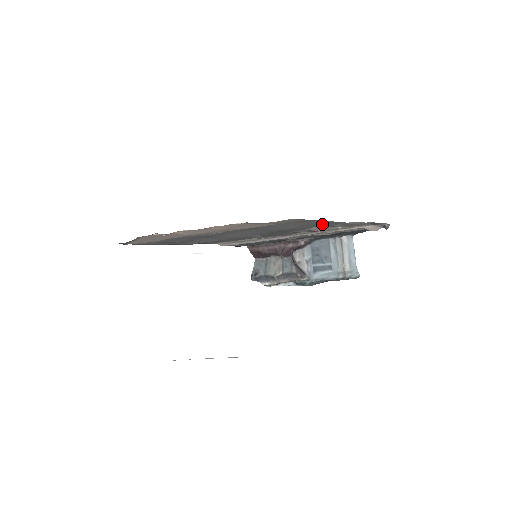
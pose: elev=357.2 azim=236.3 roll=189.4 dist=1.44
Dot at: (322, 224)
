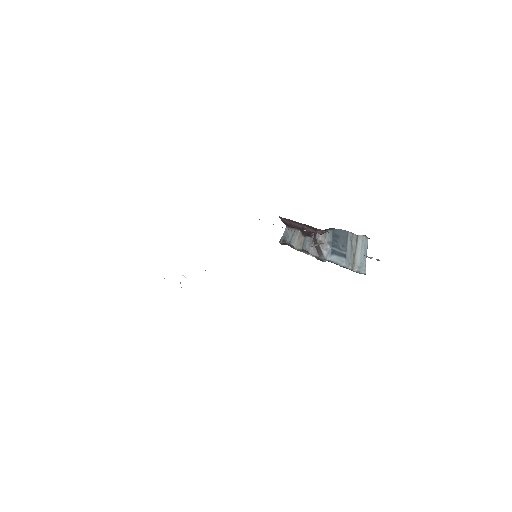
Dot at: occluded
